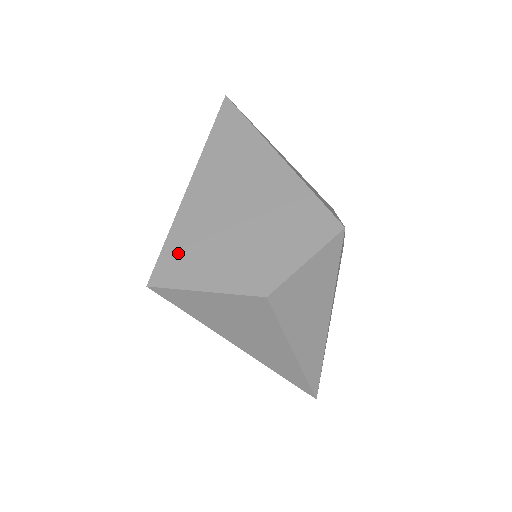
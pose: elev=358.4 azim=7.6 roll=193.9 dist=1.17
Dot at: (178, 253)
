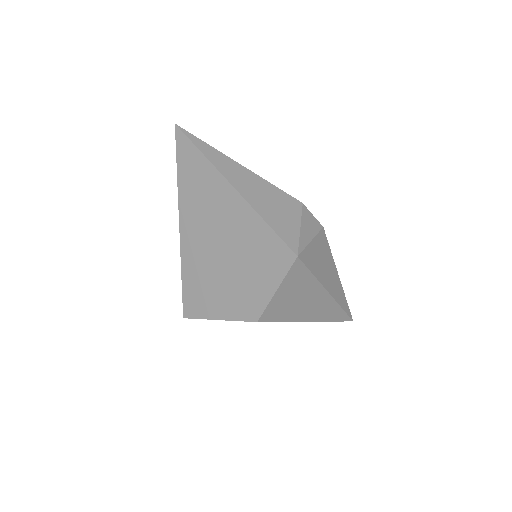
Dot at: (192, 291)
